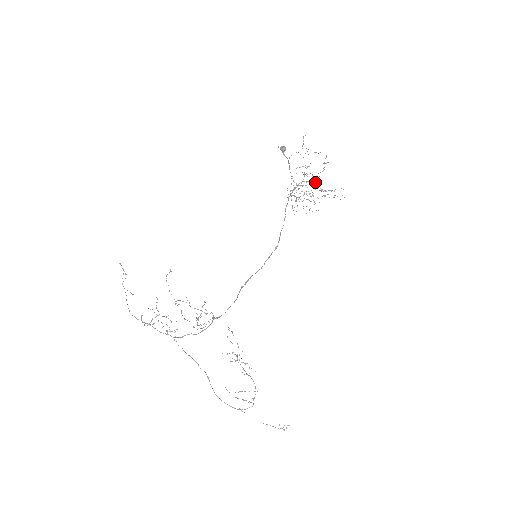
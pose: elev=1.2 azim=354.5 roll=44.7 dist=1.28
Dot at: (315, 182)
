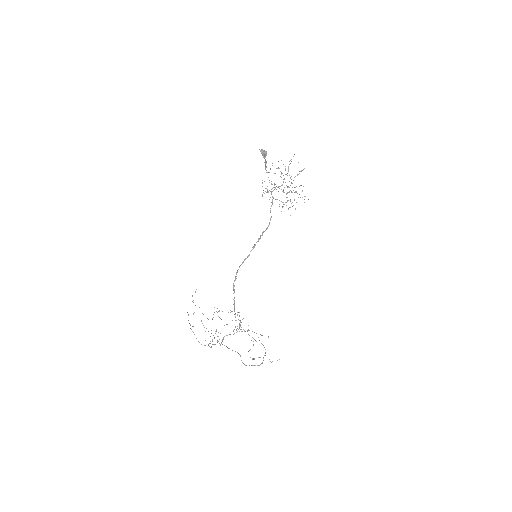
Dot at: occluded
